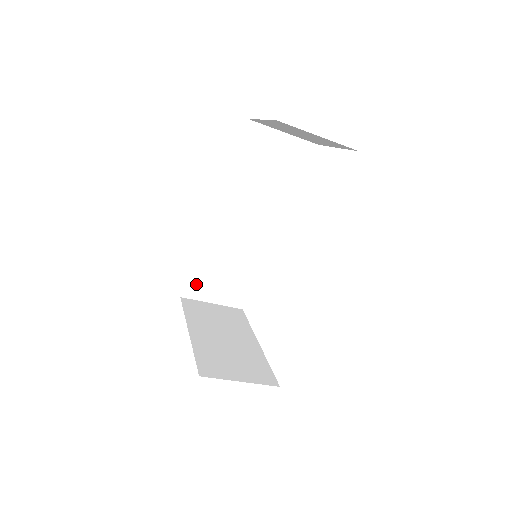
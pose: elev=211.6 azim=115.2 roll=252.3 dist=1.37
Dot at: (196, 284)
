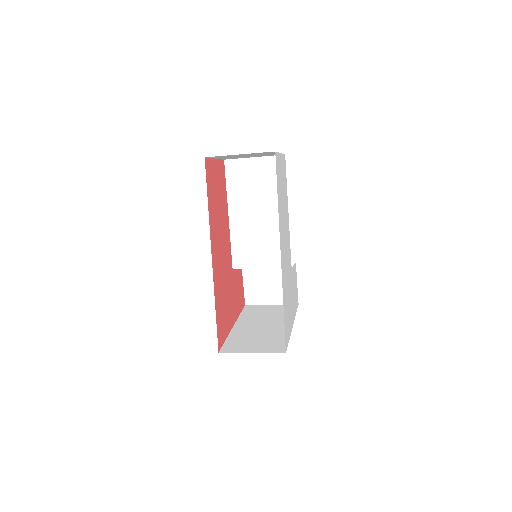
Dot at: (253, 292)
